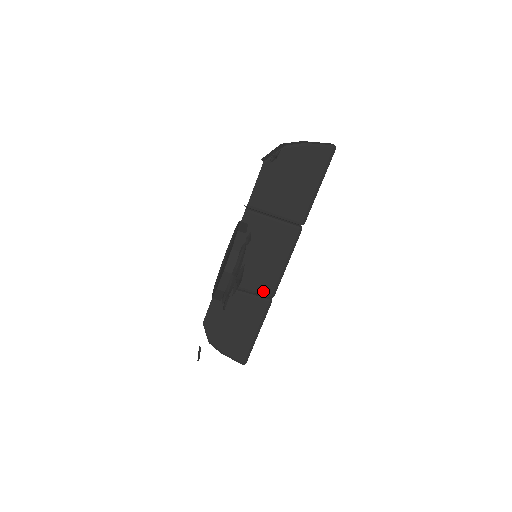
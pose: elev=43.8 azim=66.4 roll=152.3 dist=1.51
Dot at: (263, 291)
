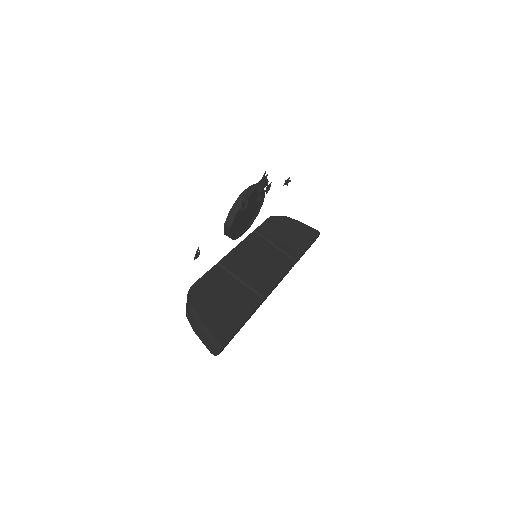
Dot at: (255, 288)
